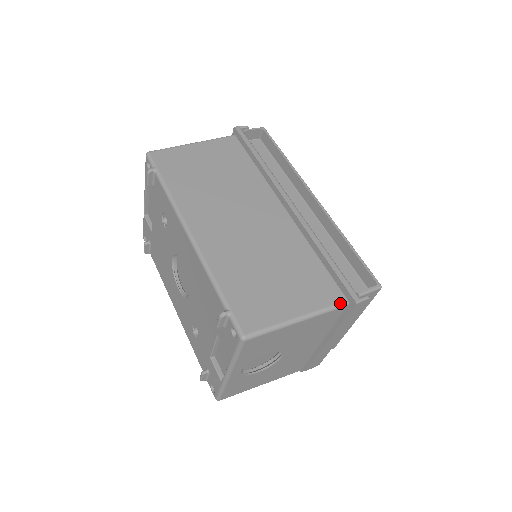
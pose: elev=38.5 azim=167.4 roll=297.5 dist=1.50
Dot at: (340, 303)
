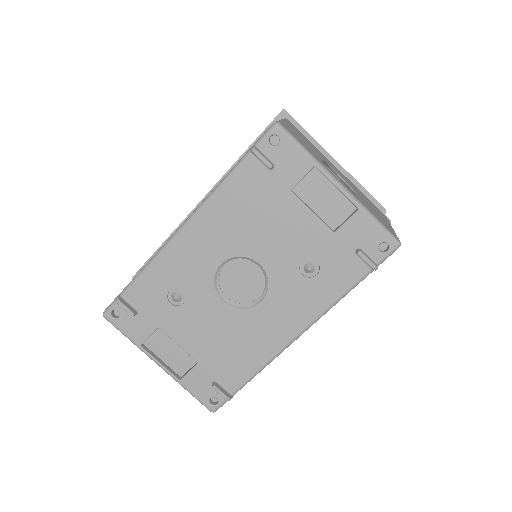
Dot at: occluded
